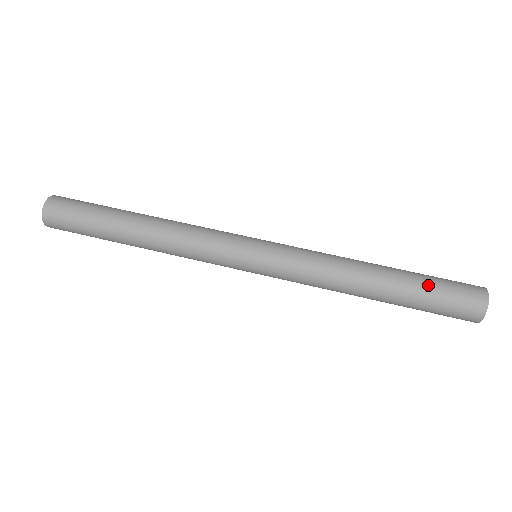
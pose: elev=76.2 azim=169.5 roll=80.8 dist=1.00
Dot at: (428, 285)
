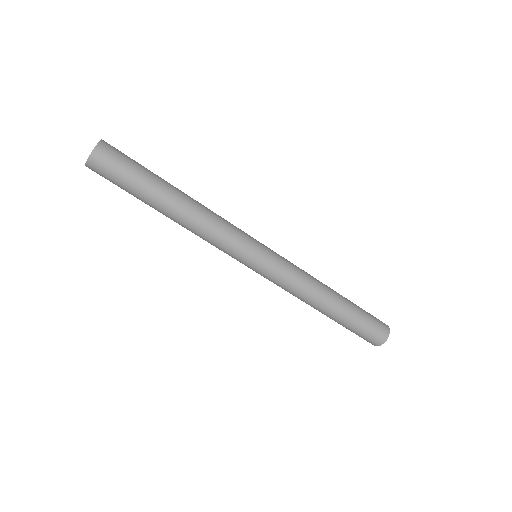
Dot at: (361, 312)
